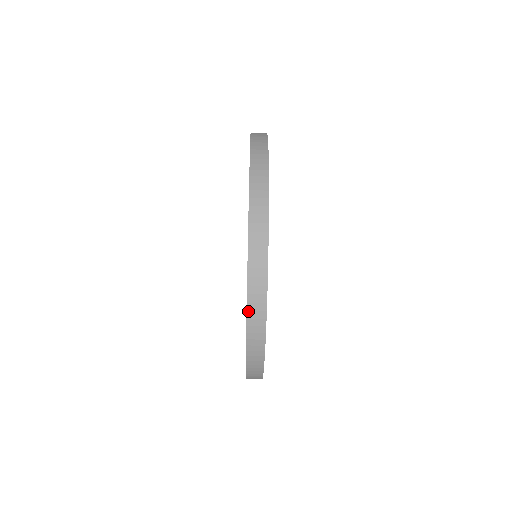
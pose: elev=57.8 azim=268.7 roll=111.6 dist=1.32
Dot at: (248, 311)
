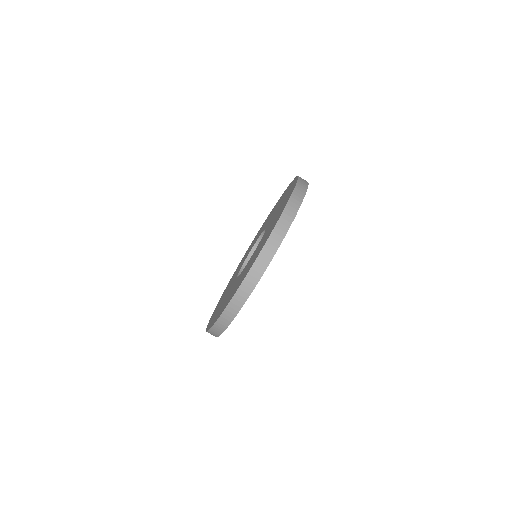
Dot at: (267, 242)
